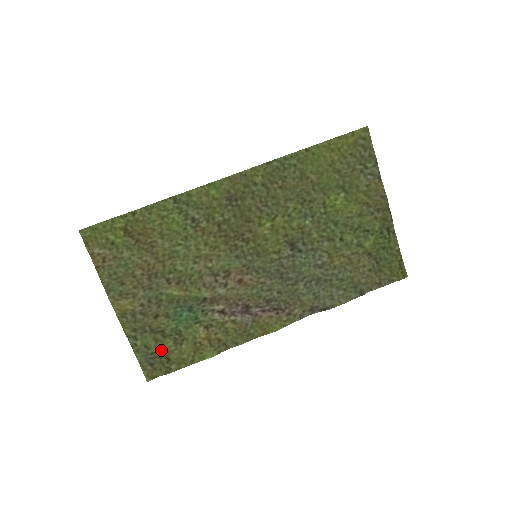
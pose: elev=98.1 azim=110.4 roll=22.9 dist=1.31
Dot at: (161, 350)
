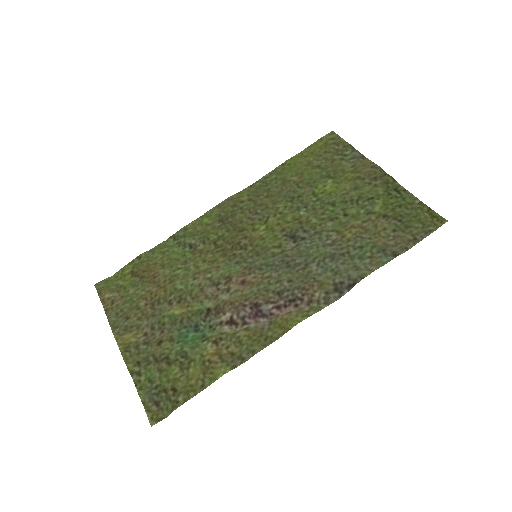
Dot at: (166, 380)
